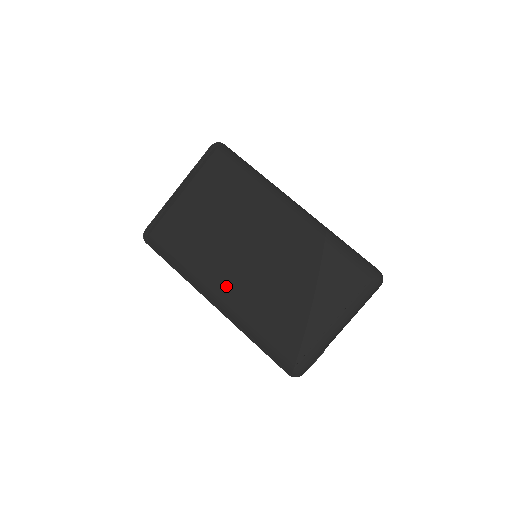
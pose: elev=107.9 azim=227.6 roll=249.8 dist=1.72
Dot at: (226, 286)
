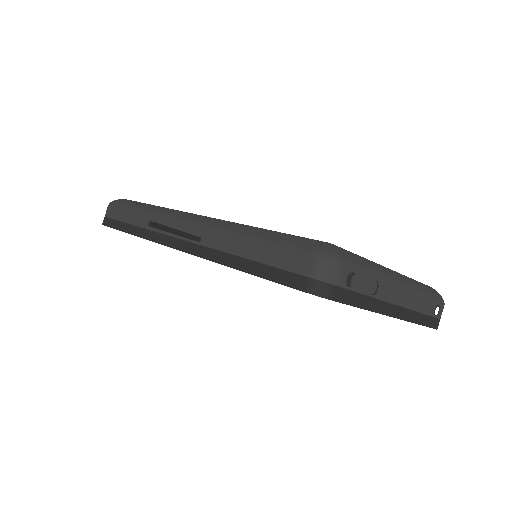
Dot at: occluded
